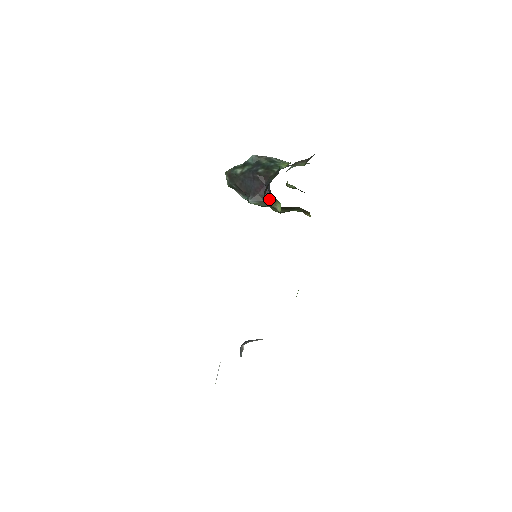
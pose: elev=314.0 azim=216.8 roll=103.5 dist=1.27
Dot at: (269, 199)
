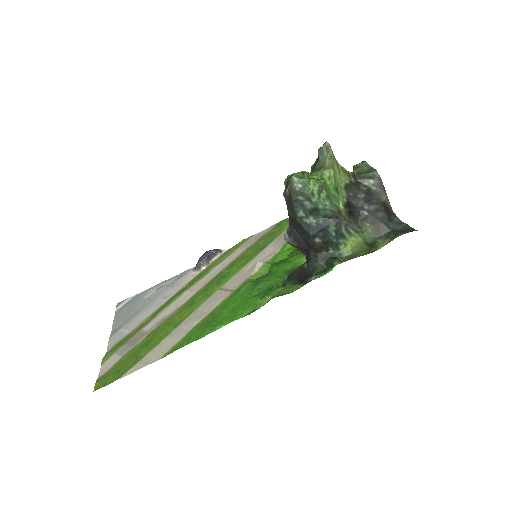
Dot at: (303, 253)
